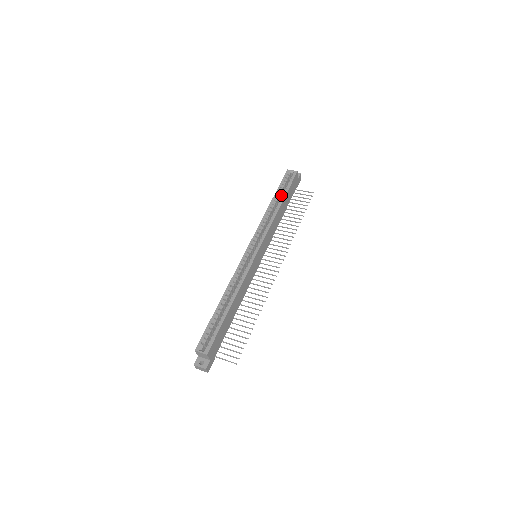
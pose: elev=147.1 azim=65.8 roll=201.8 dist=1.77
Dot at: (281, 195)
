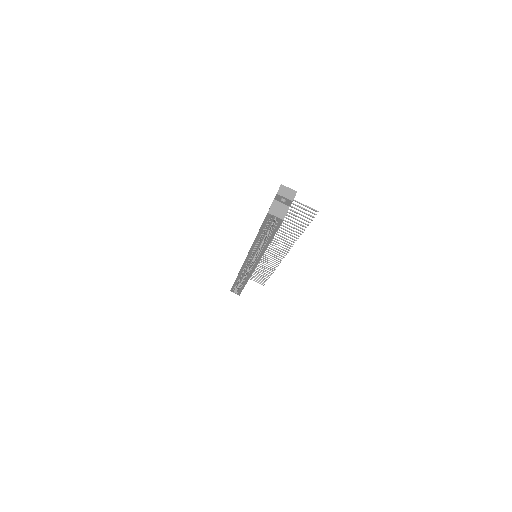
Dot at: occluded
